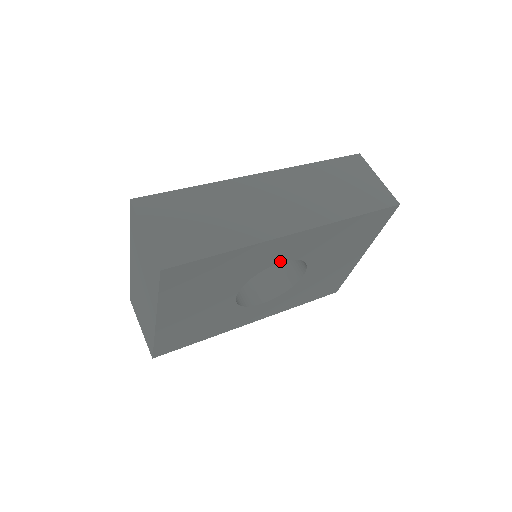
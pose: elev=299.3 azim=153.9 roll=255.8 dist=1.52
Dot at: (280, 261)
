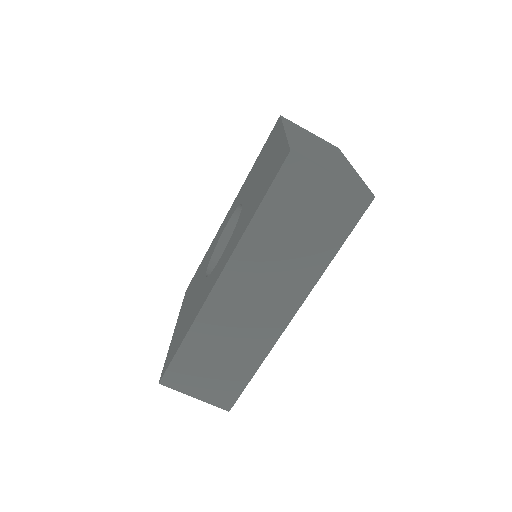
Dot at: occluded
